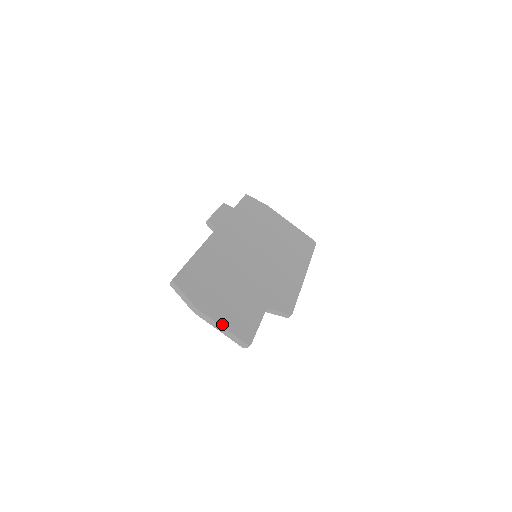
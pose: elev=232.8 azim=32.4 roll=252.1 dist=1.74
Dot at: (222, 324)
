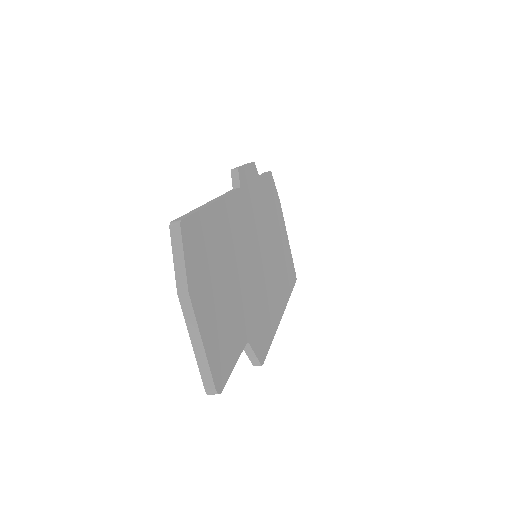
Dot at: (204, 339)
